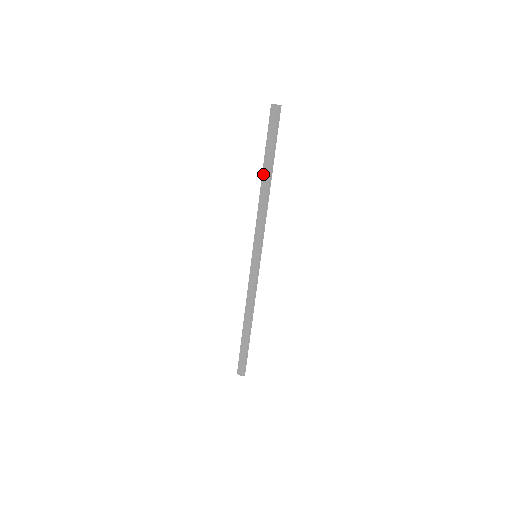
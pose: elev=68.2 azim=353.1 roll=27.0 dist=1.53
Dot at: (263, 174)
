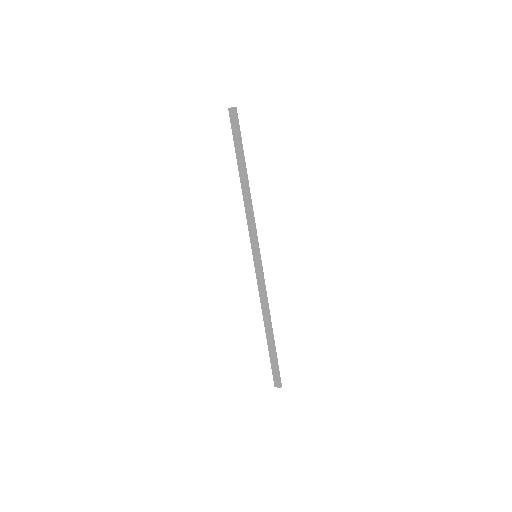
Dot at: (239, 174)
